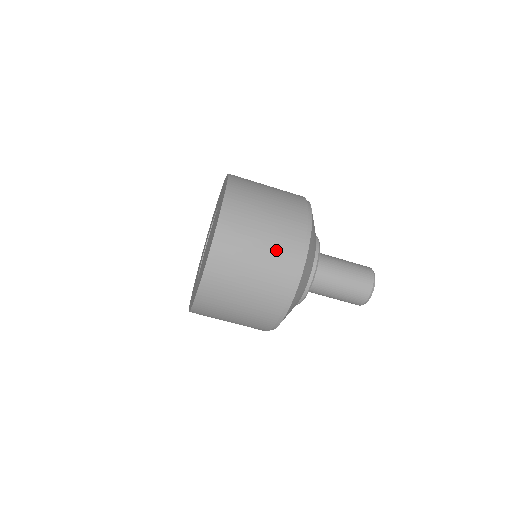
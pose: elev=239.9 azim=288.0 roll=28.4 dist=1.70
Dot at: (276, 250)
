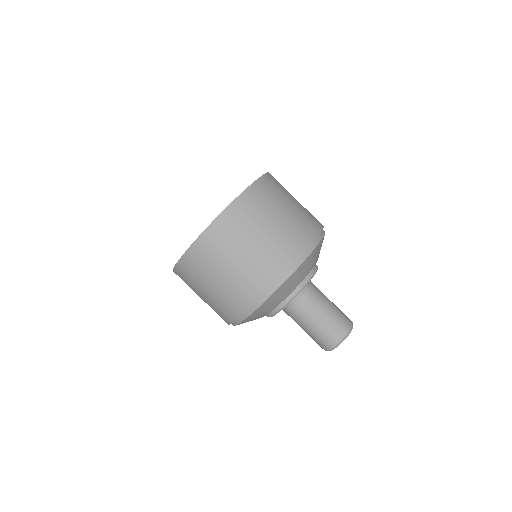
Dot at: (264, 258)
